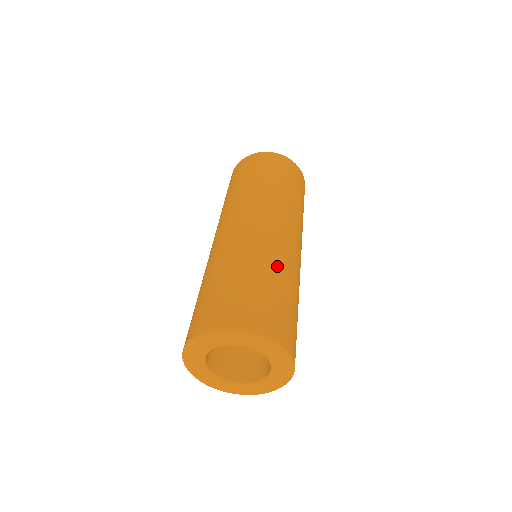
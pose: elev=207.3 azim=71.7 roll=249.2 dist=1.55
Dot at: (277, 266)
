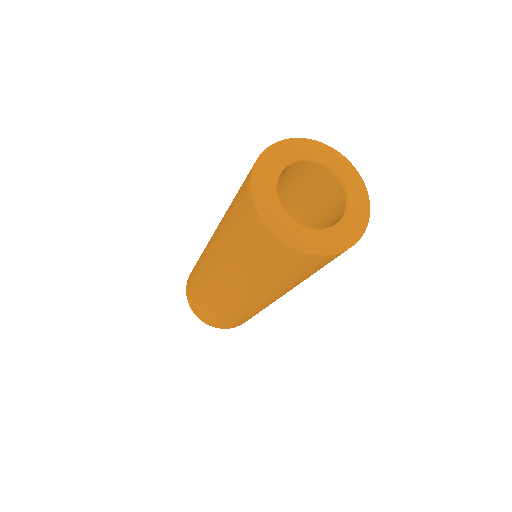
Dot at: occluded
